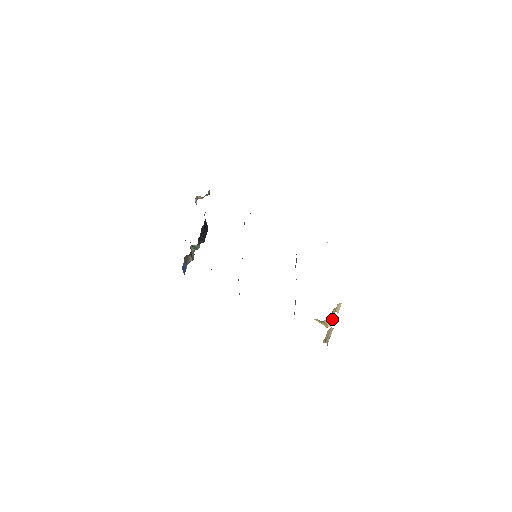
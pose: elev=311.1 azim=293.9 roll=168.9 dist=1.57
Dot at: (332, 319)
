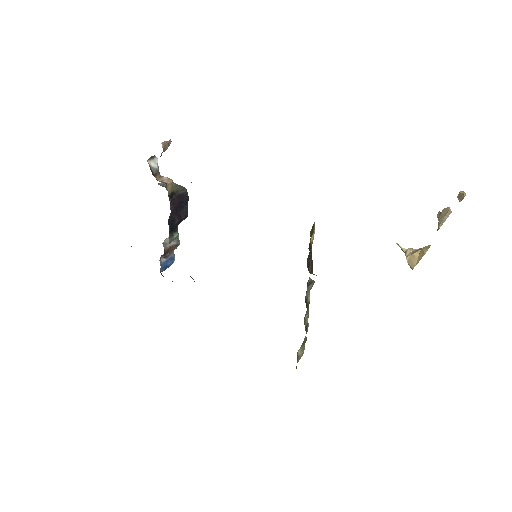
Dot at: (415, 265)
